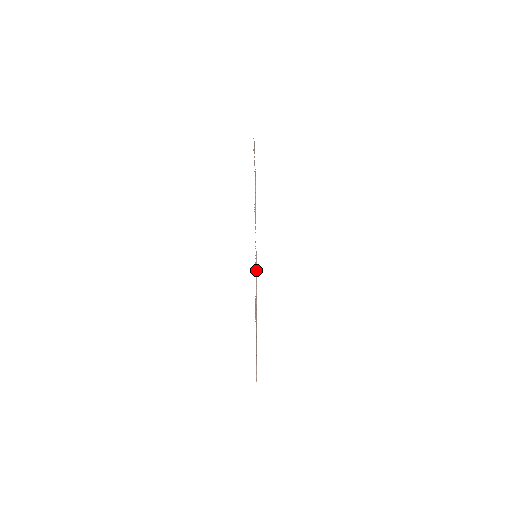
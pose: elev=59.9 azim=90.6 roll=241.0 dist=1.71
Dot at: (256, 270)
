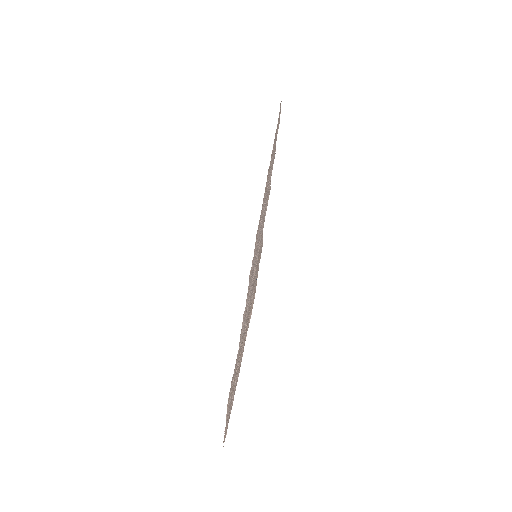
Dot at: occluded
